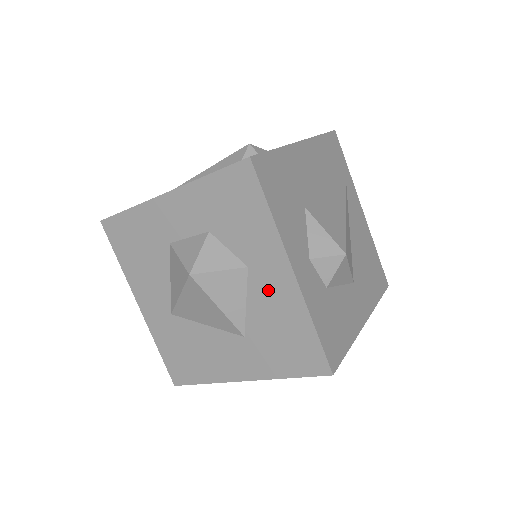
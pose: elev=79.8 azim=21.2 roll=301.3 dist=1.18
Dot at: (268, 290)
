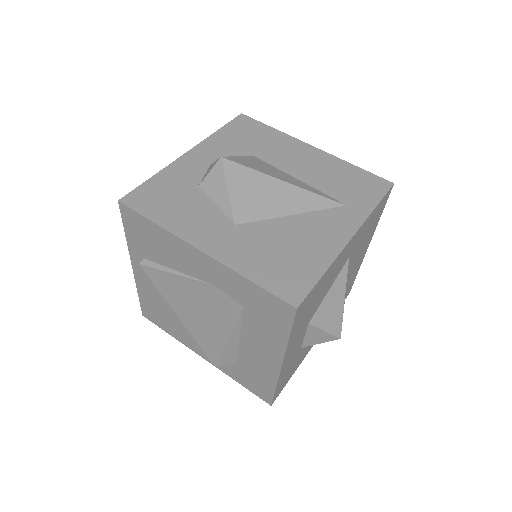
Dot at: occluded
